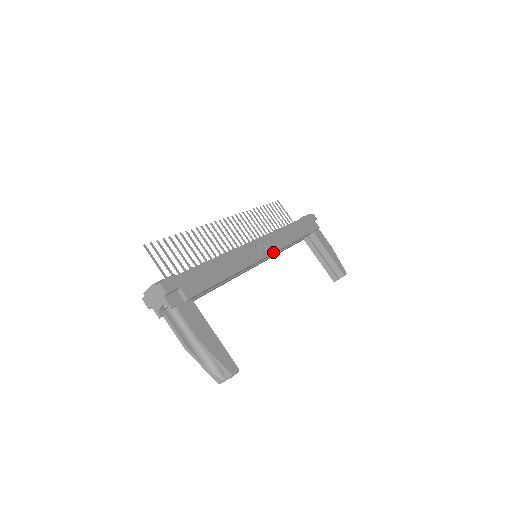
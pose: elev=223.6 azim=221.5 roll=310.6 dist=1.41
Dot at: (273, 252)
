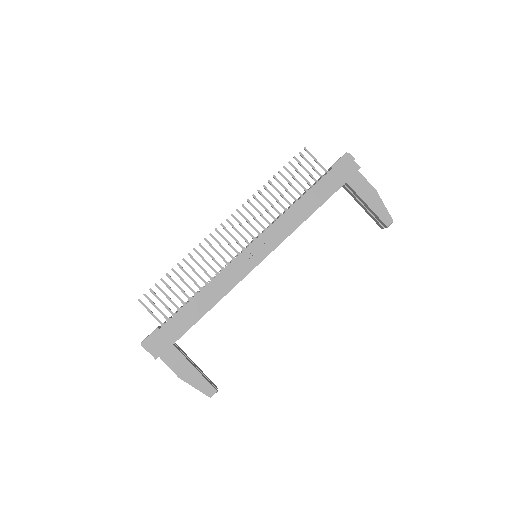
Dot at: (268, 253)
